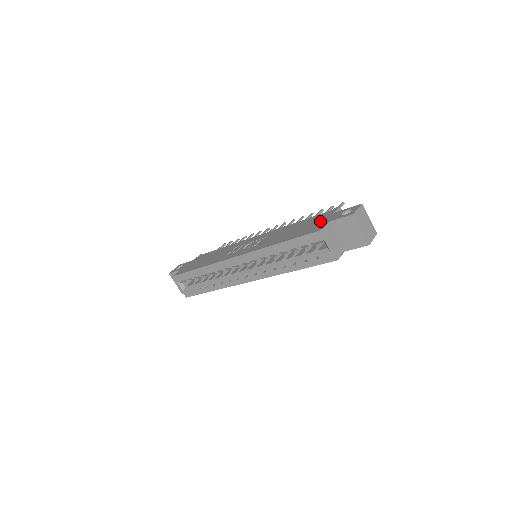
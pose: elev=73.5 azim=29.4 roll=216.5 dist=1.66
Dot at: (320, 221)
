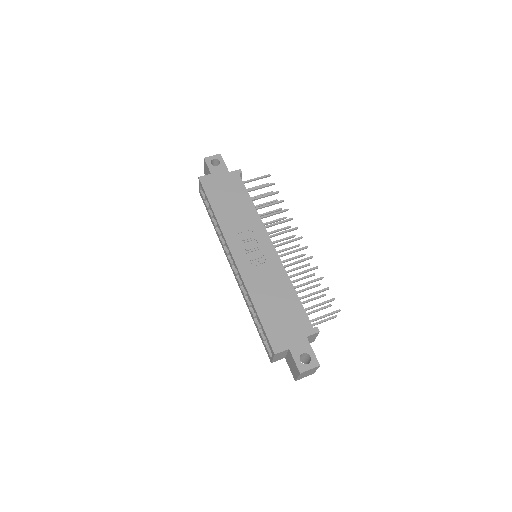
Dot at: (291, 332)
